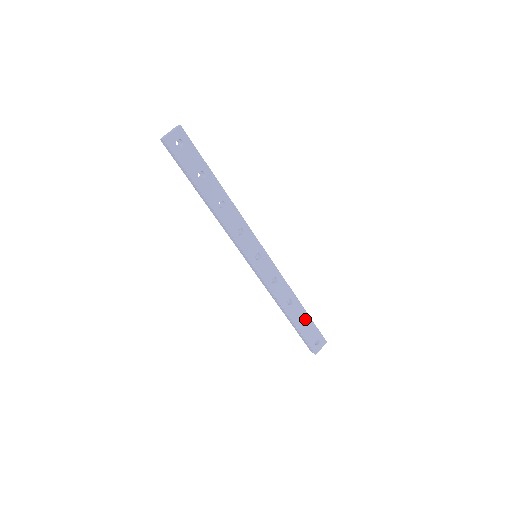
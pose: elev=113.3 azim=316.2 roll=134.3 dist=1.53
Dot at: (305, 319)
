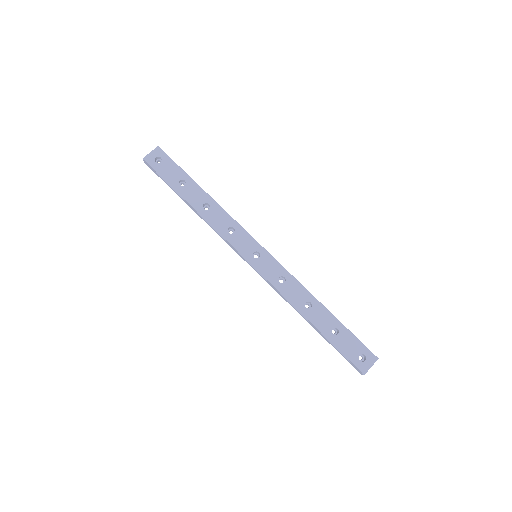
Dot at: (336, 326)
